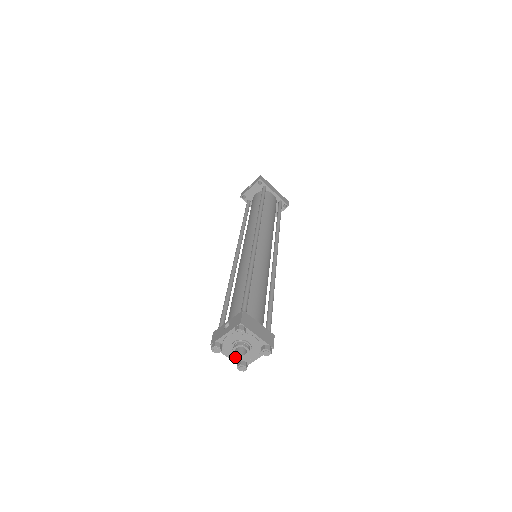
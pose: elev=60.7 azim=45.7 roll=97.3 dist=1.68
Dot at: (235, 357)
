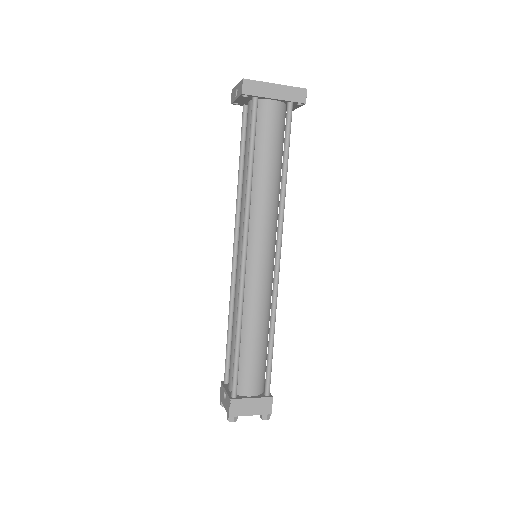
Dot at: occluded
